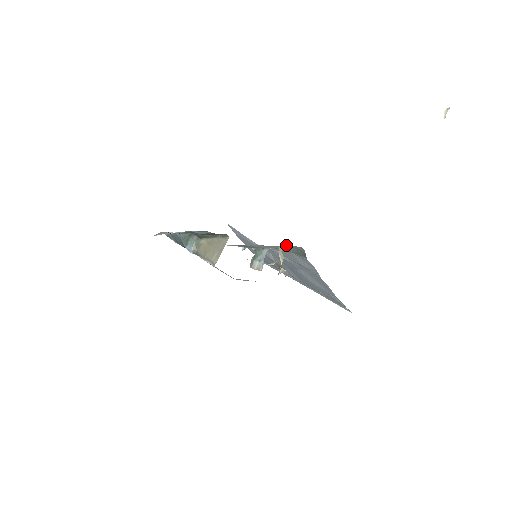
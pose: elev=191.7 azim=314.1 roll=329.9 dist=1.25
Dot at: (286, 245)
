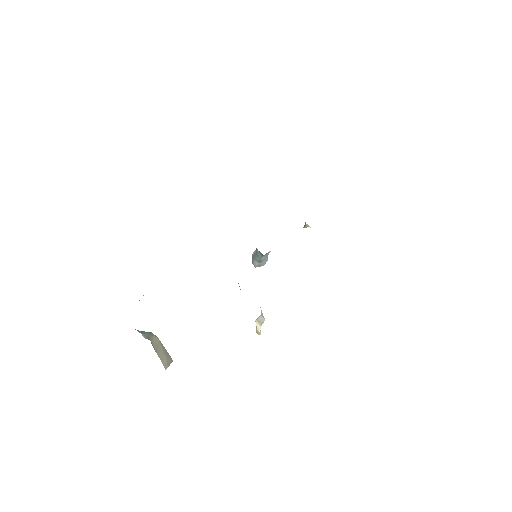
Dot at: occluded
